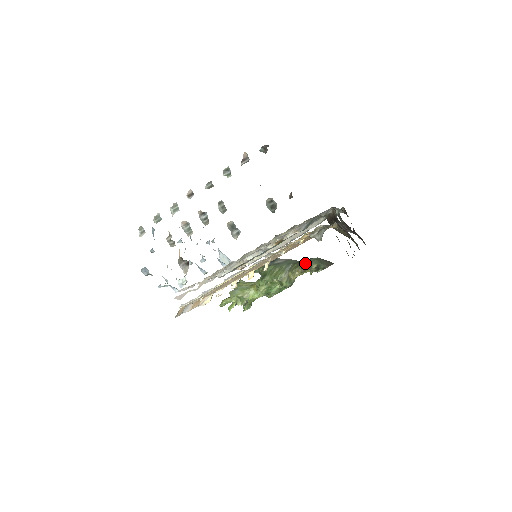
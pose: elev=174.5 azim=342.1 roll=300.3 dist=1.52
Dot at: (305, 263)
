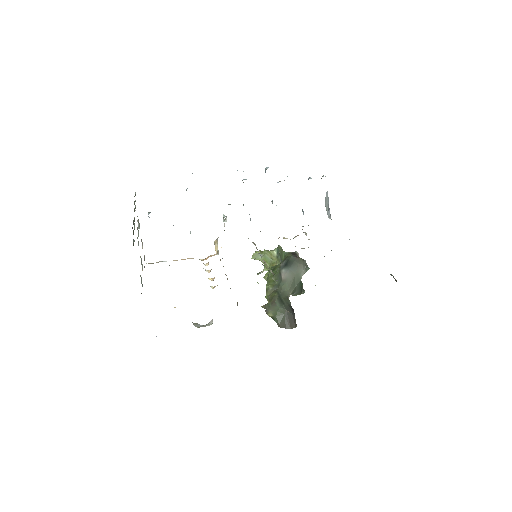
Dot at: (270, 304)
